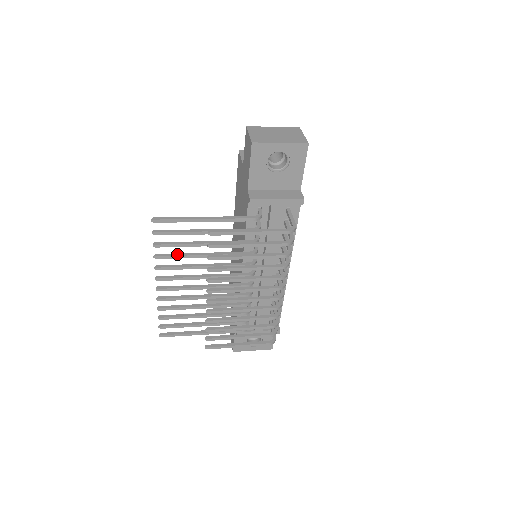
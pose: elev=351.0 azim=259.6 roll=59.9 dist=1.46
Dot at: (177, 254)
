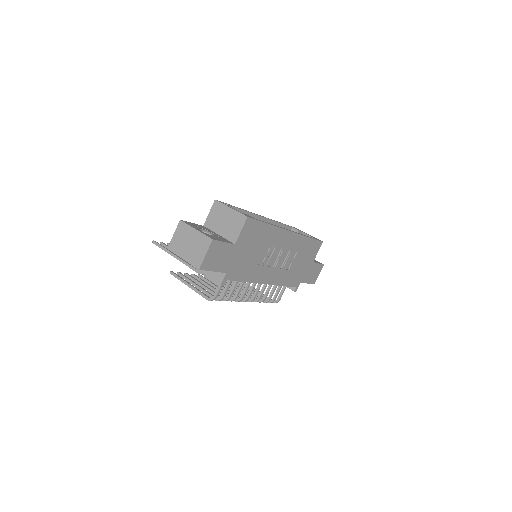
Dot at: occluded
